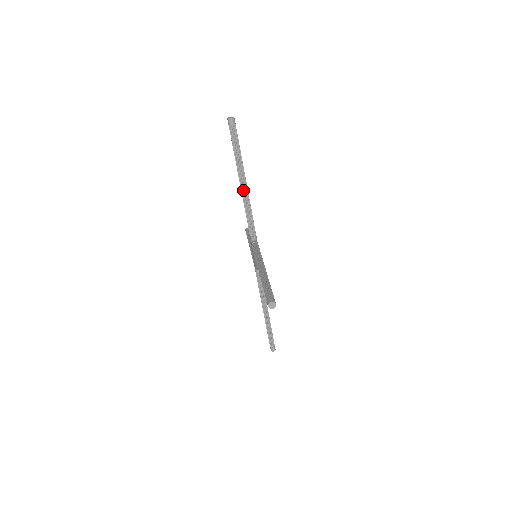
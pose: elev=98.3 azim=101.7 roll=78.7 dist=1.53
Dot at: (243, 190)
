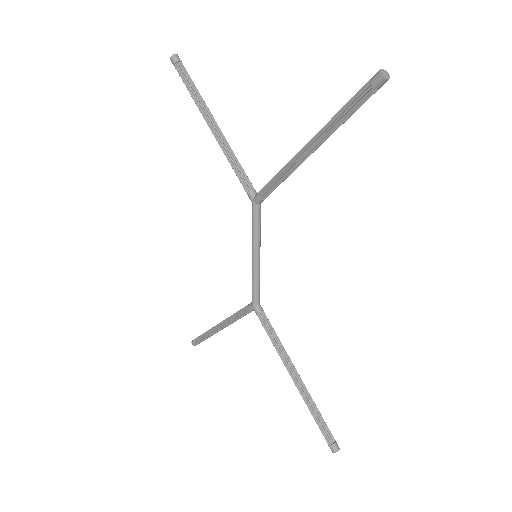
Dot at: (217, 132)
